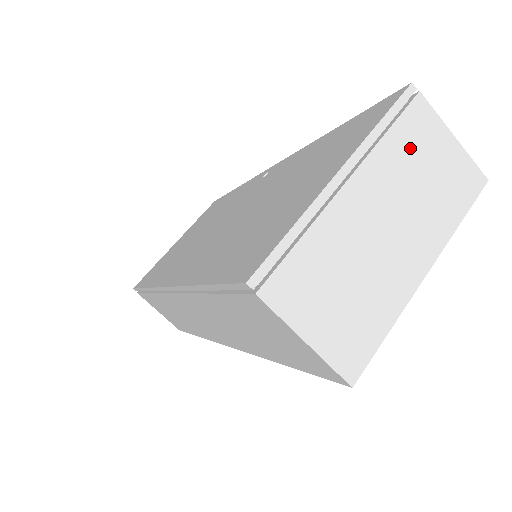
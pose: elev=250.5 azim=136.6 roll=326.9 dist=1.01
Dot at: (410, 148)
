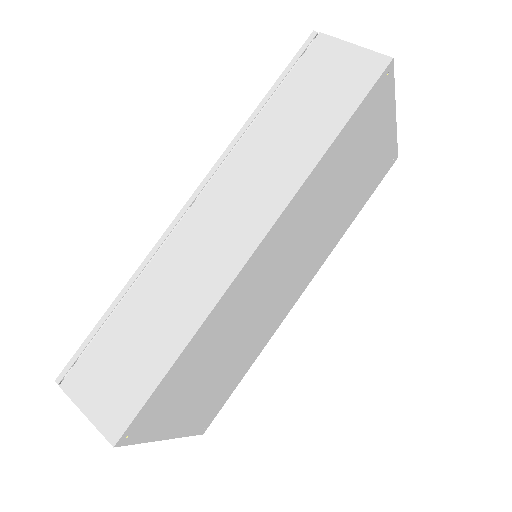
Dot at: occluded
